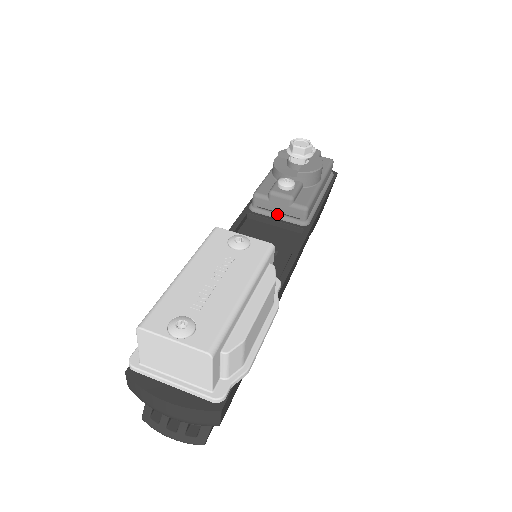
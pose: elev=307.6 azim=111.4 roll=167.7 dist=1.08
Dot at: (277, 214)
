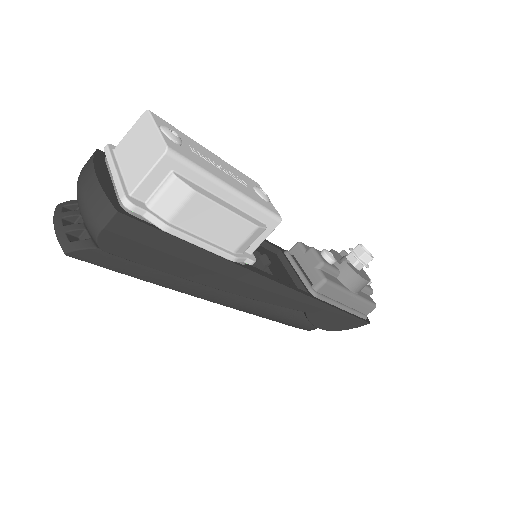
Dot at: (300, 269)
